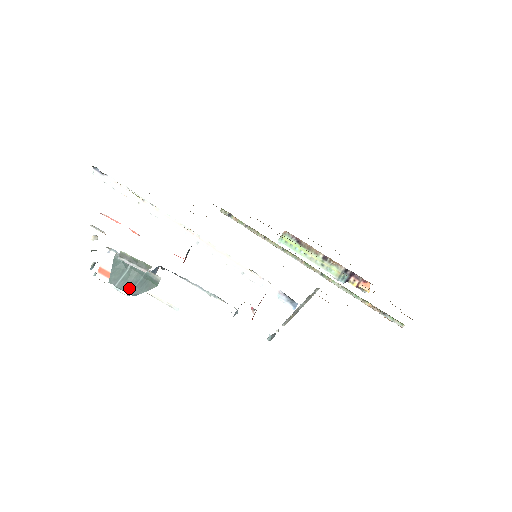
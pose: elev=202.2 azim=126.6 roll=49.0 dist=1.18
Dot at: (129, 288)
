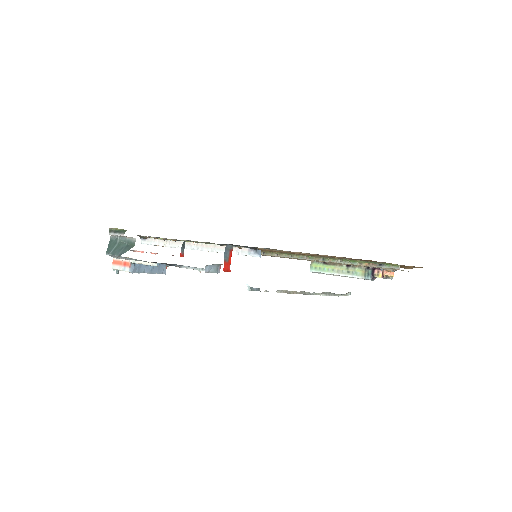
Dot at: (118, 252)
